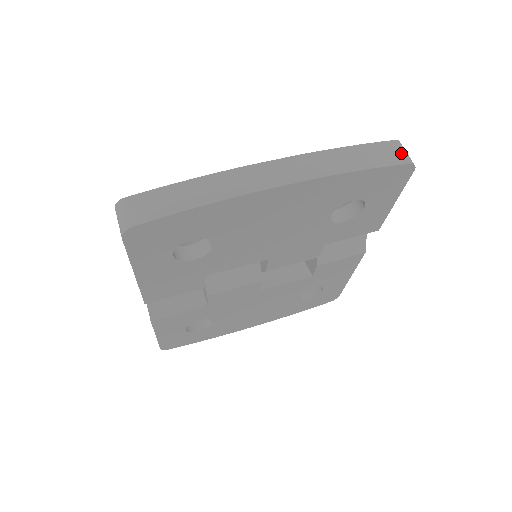
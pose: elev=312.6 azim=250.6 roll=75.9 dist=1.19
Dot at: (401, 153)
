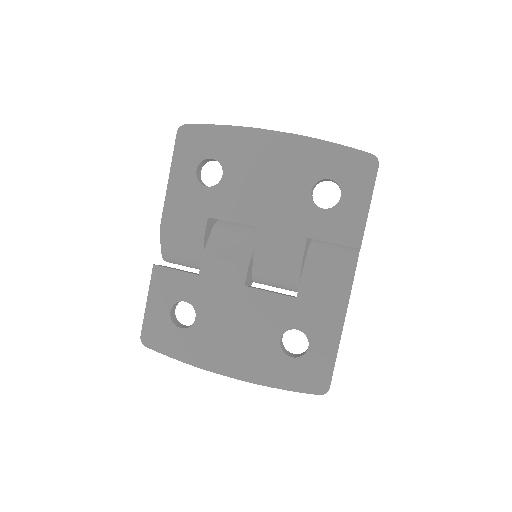
Dot at: occluded
